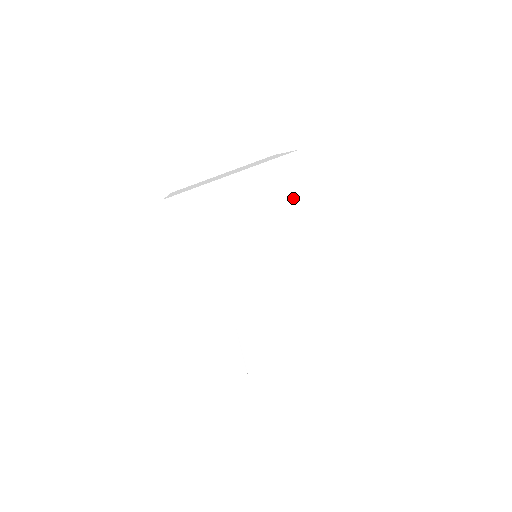
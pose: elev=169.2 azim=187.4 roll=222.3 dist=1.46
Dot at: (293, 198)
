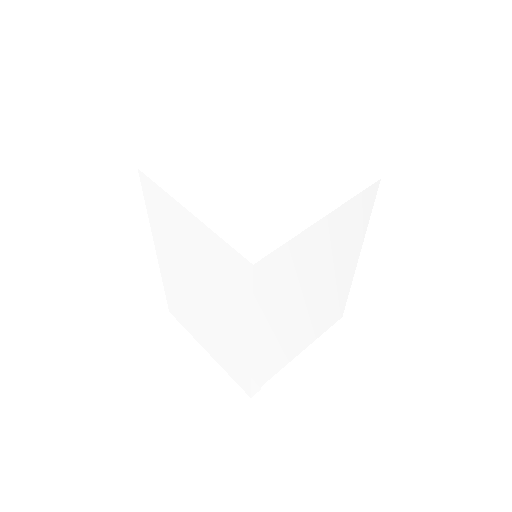
Dot at: (355, 228)
